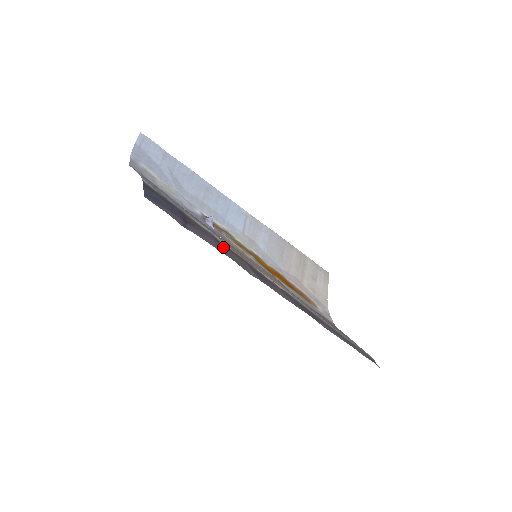
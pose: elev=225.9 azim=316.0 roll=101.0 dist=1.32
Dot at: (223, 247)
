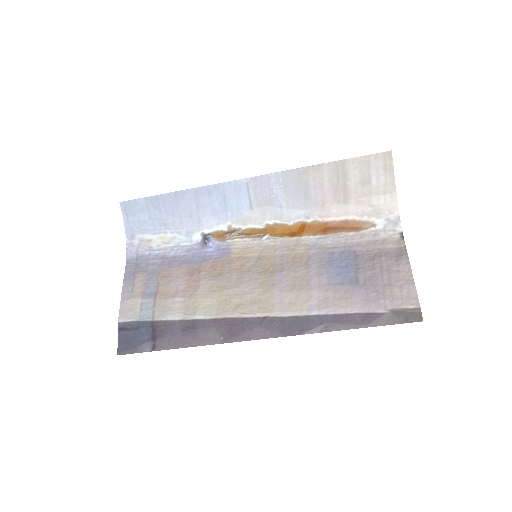
Dot at: (190, 333)
